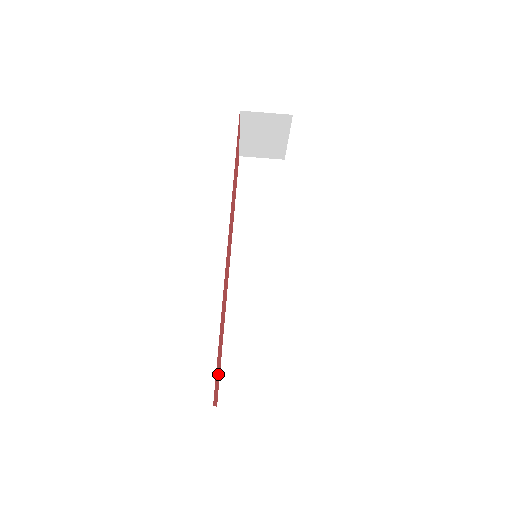
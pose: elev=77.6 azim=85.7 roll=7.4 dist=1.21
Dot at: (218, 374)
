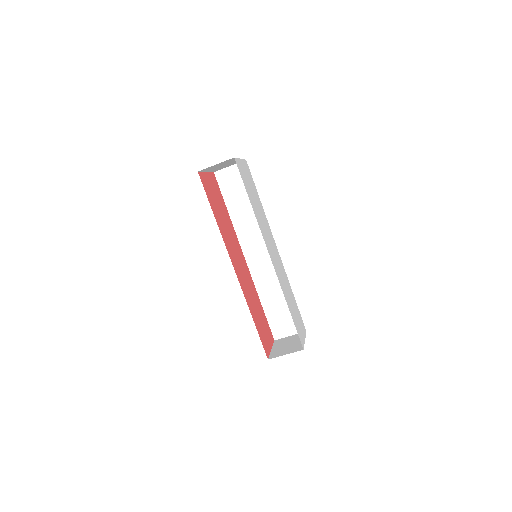
Dot at: (266, 331)
